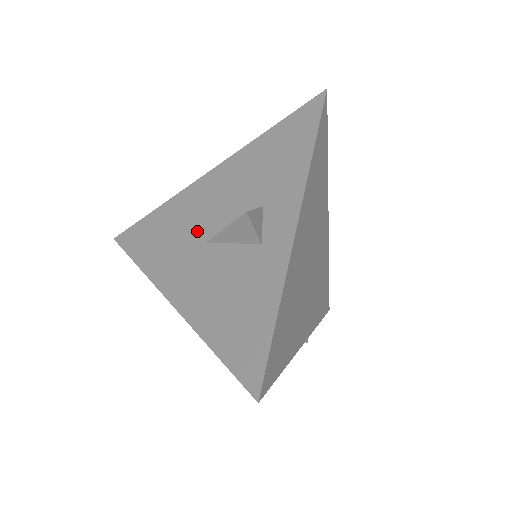
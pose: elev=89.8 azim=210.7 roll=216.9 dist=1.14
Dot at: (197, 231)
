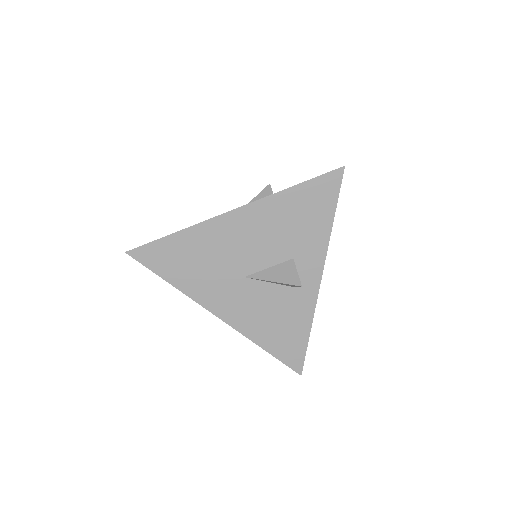
Dot at: (233, 266)
